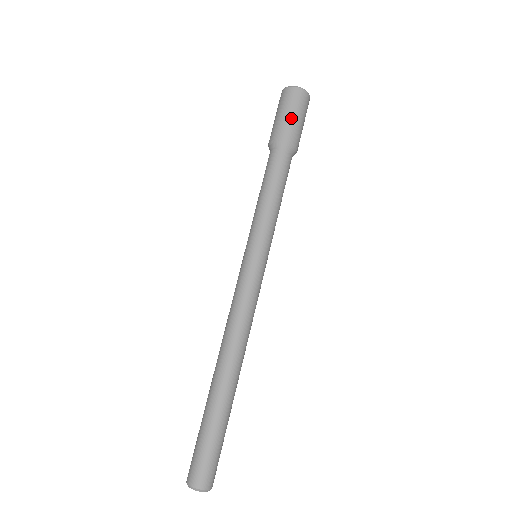
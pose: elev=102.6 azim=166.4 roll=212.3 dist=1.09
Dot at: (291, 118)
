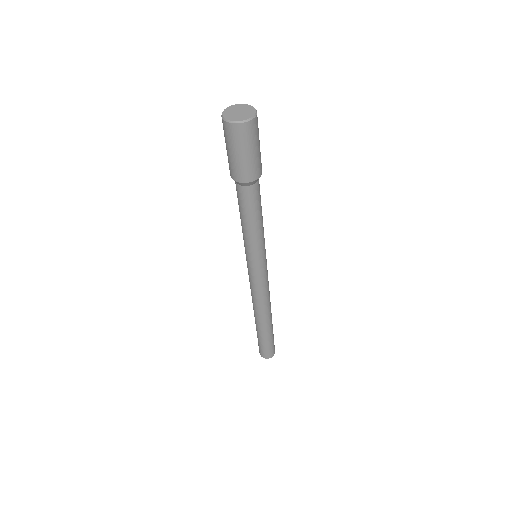
Dot at: (240, 159)
